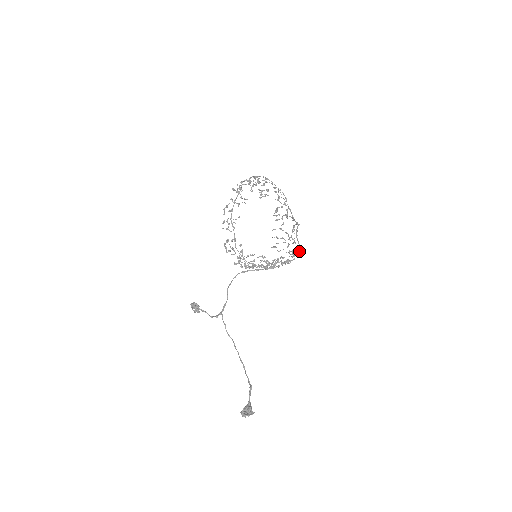
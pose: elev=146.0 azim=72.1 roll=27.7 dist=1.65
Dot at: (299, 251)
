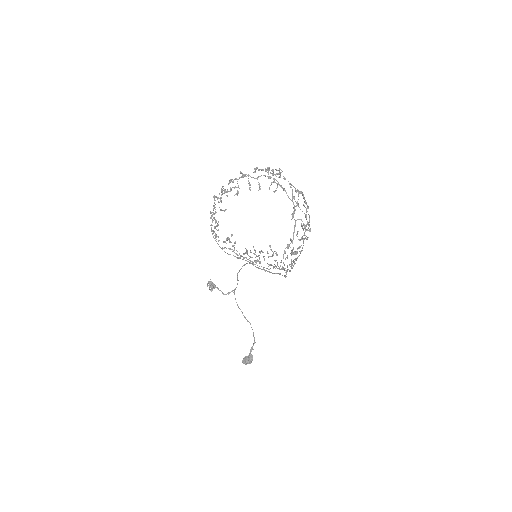
Dot at: (286, 273)
